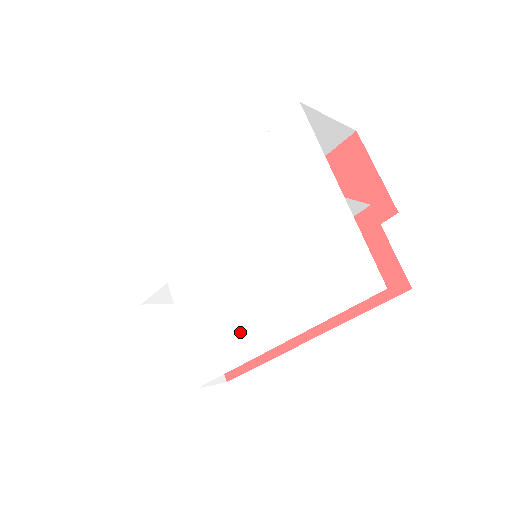
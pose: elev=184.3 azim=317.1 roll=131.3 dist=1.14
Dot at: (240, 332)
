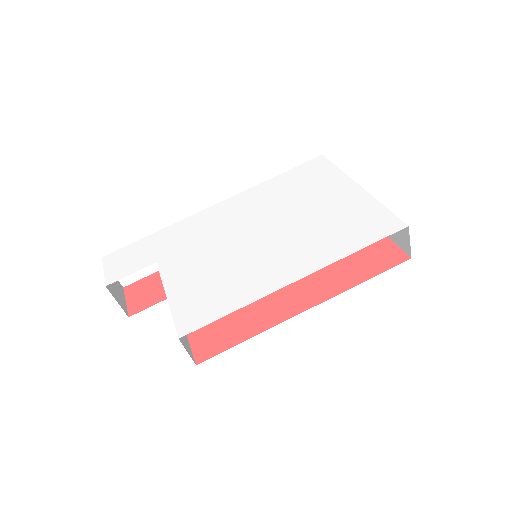
Dot at: (252, 279)
